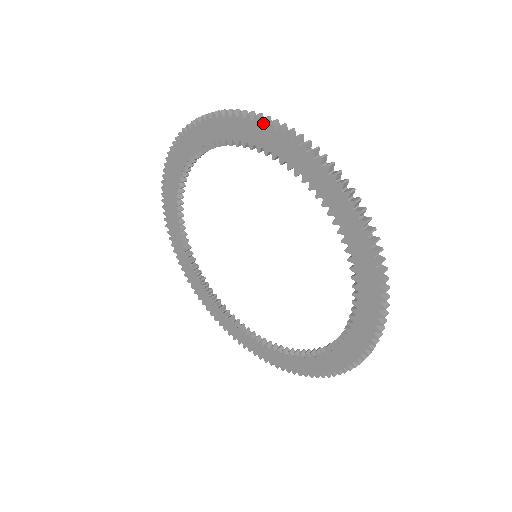
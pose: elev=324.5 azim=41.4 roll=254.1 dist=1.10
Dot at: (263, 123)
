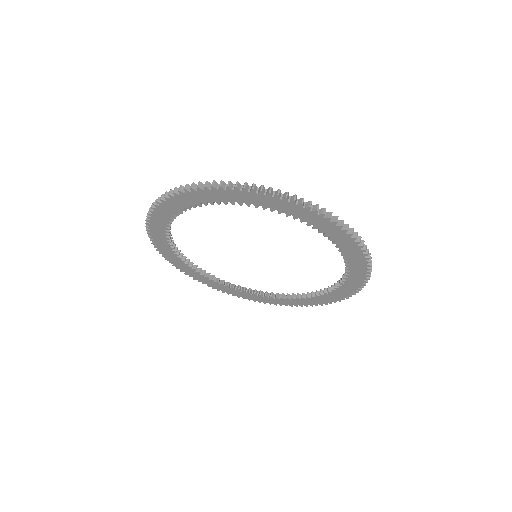
Dot at: (260, 194)
